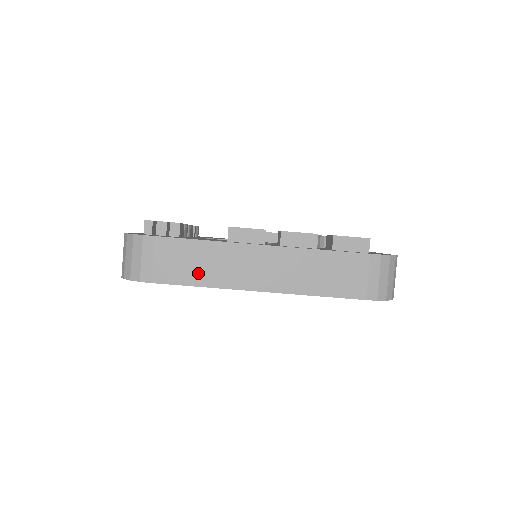
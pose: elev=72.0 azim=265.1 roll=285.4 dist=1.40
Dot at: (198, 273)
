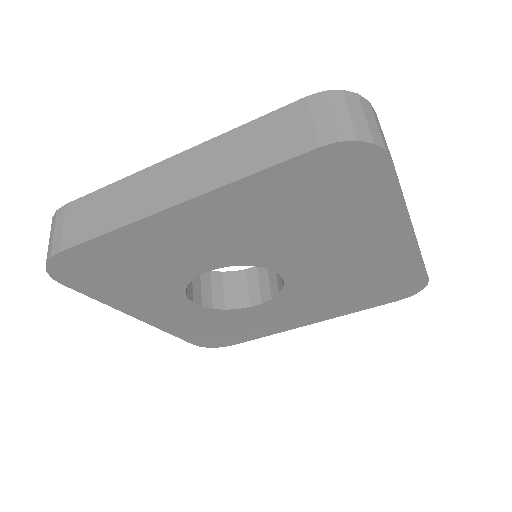
Dot at: (106, 219)
